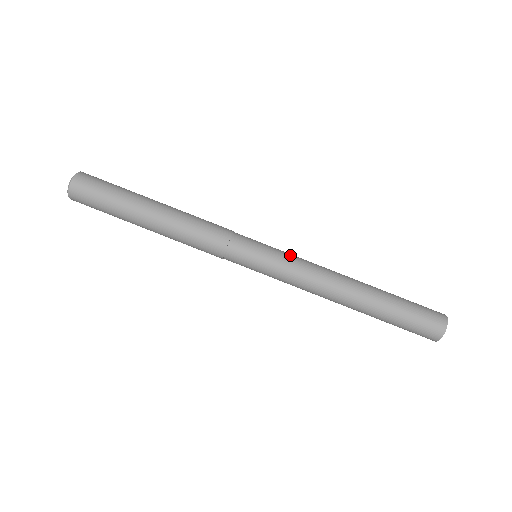
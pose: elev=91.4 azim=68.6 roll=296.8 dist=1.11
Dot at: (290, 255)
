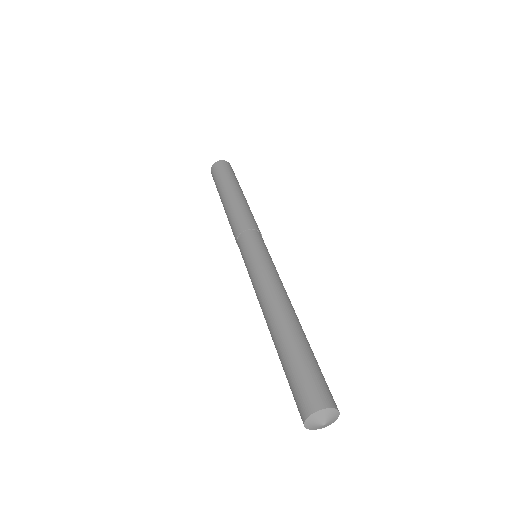
Dot at: (275, 267)
